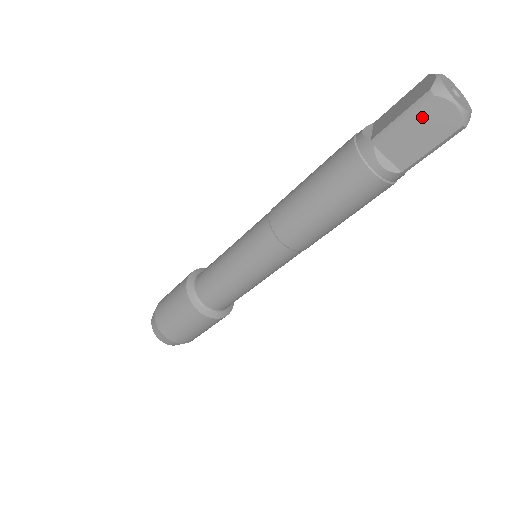
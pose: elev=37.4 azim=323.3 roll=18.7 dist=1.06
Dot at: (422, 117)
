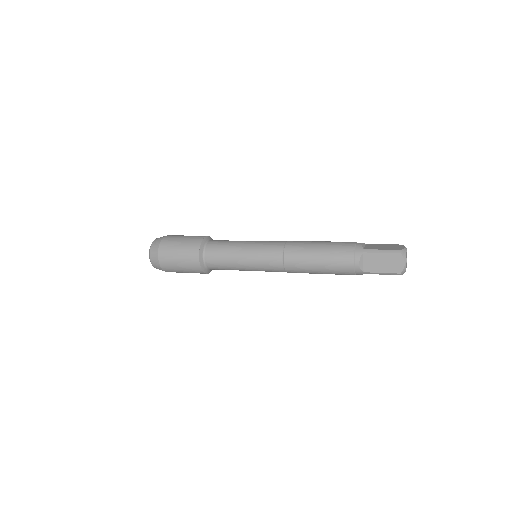
Dot at: (390, 257)
